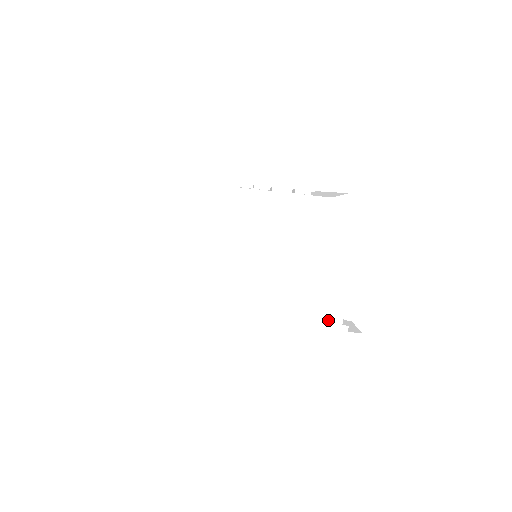
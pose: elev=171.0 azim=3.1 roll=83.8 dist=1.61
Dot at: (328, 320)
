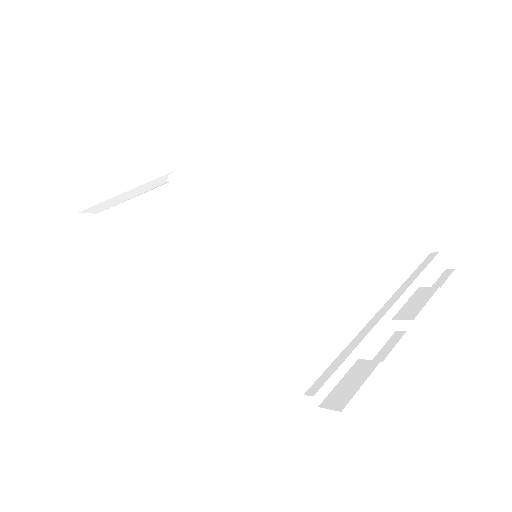
Dot at: (280, 385)
